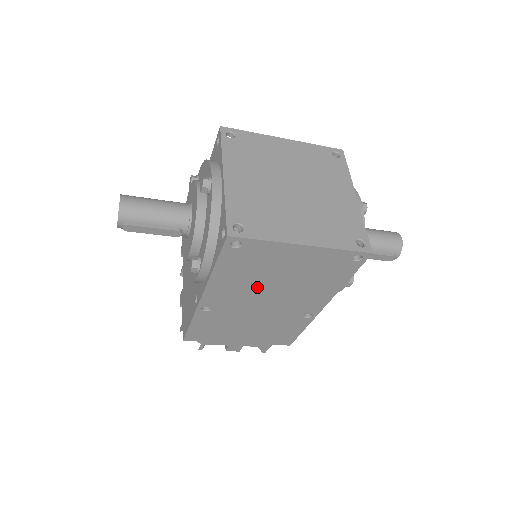
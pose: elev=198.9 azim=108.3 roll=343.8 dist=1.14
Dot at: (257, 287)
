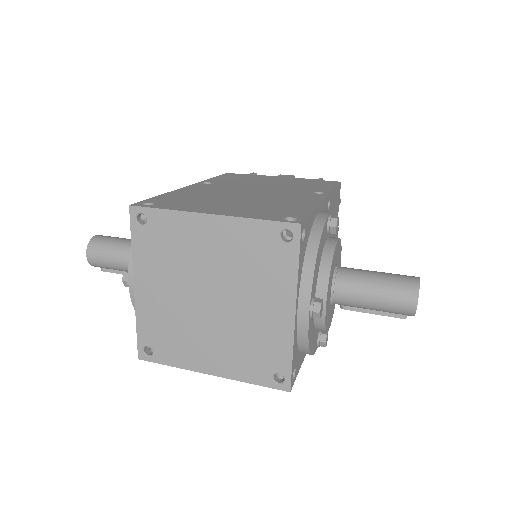
Dot at: occluded
